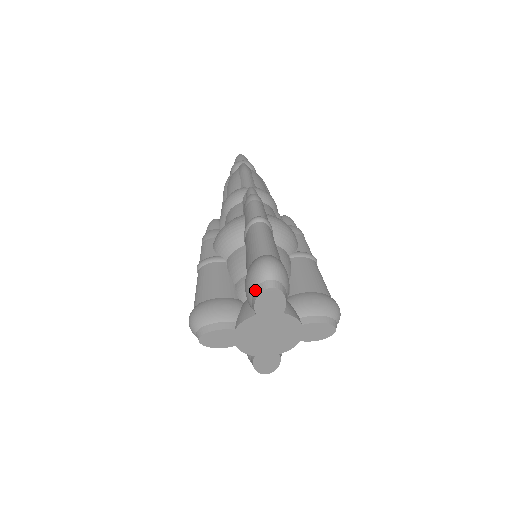
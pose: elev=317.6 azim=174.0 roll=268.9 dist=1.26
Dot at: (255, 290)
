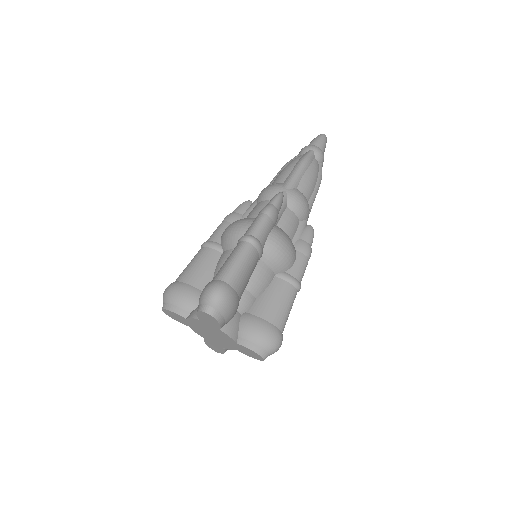
Dot at: (199, 305)
